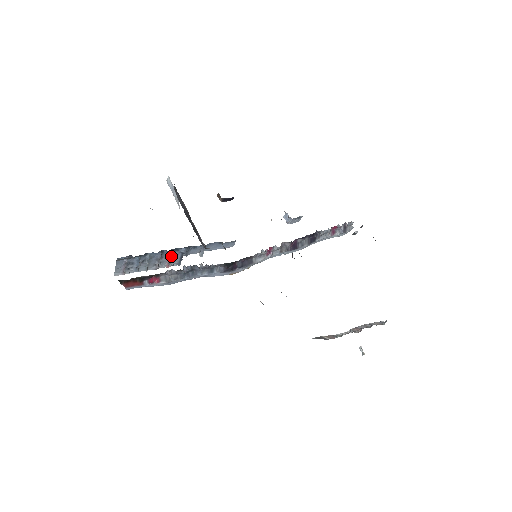
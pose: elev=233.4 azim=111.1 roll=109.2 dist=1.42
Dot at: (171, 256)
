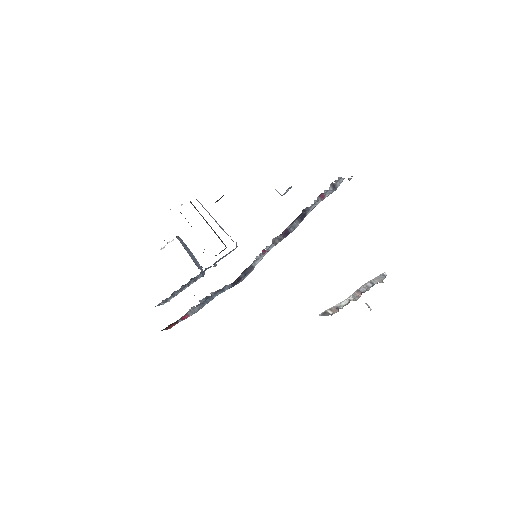
Dot at: occluded
